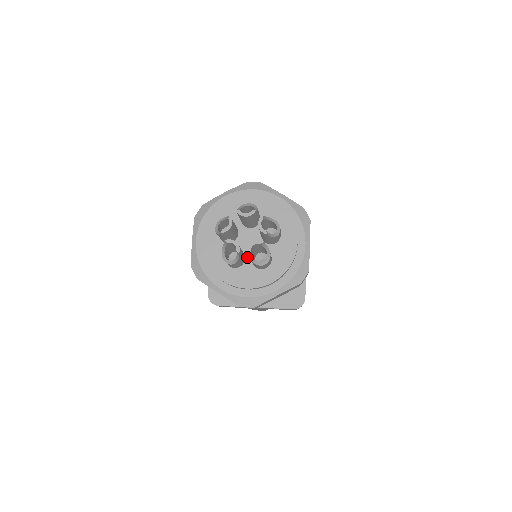
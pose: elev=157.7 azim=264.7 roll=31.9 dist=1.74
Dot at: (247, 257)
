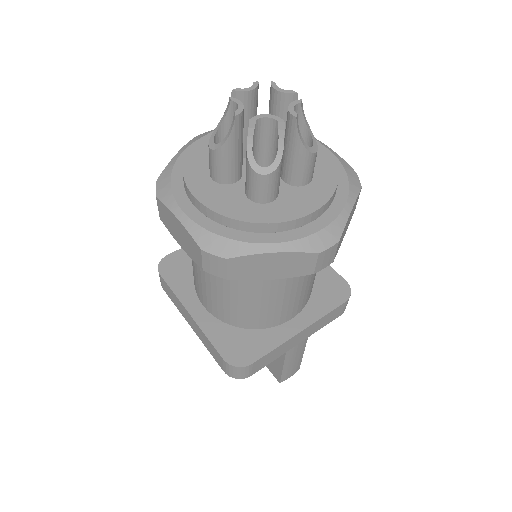
Dot at: occluded
